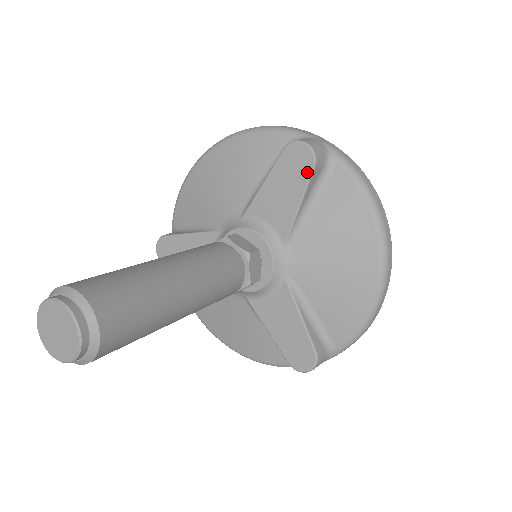
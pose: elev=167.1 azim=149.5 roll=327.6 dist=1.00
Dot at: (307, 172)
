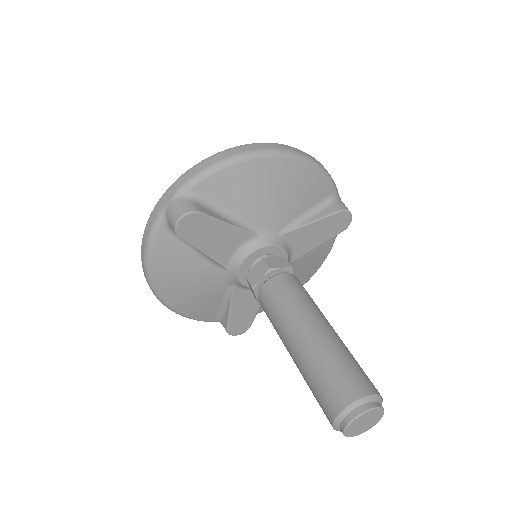
Dot at: (338, 232)
